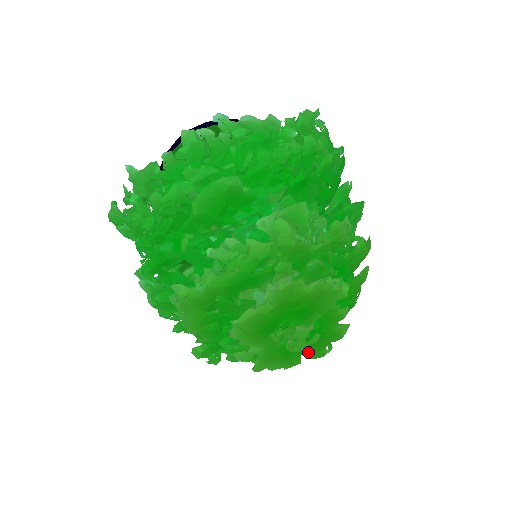
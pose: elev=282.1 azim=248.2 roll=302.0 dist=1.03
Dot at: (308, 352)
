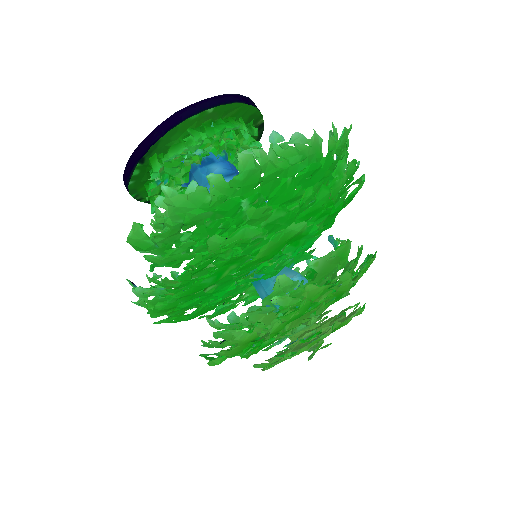
Dot at: occluded
